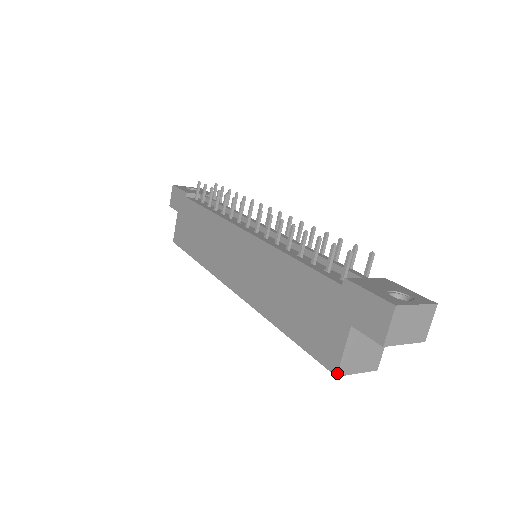
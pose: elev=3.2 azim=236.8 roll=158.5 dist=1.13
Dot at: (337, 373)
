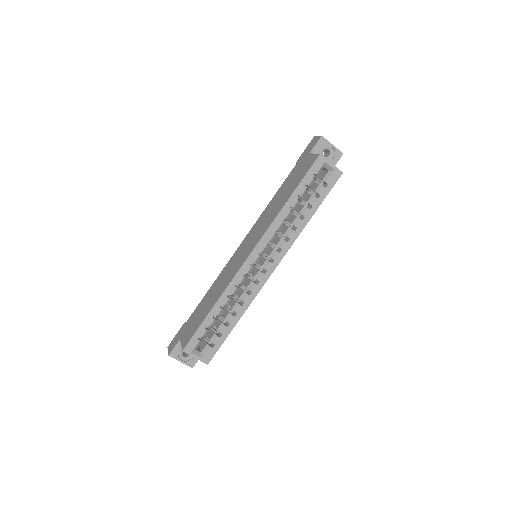
Dot at: (319, 154)
